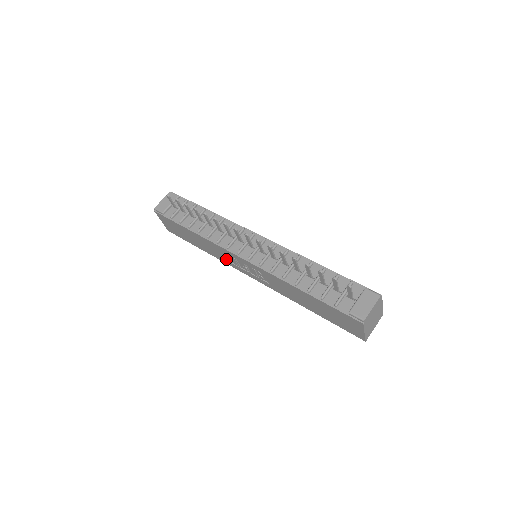
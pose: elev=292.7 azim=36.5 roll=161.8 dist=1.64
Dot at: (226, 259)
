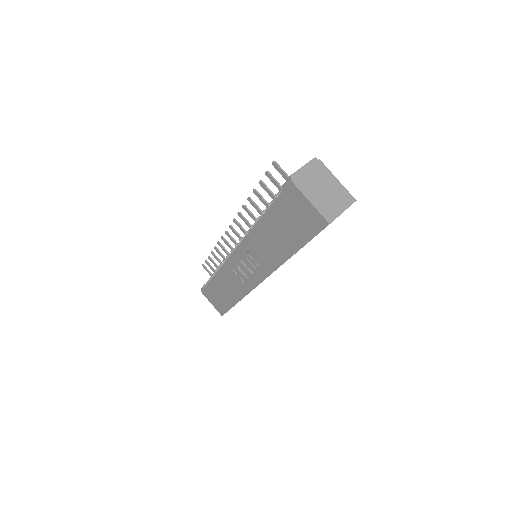
Dot at: (241, 283)
